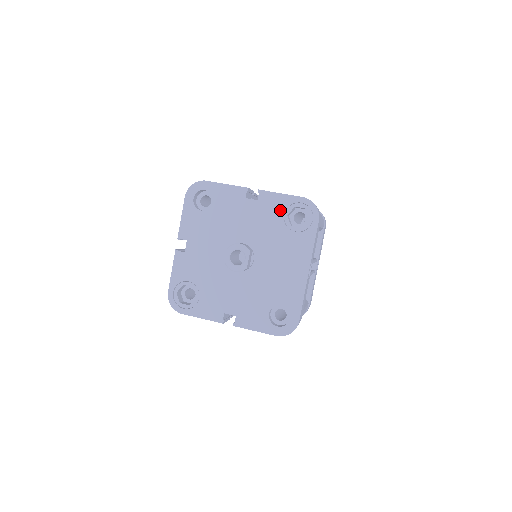
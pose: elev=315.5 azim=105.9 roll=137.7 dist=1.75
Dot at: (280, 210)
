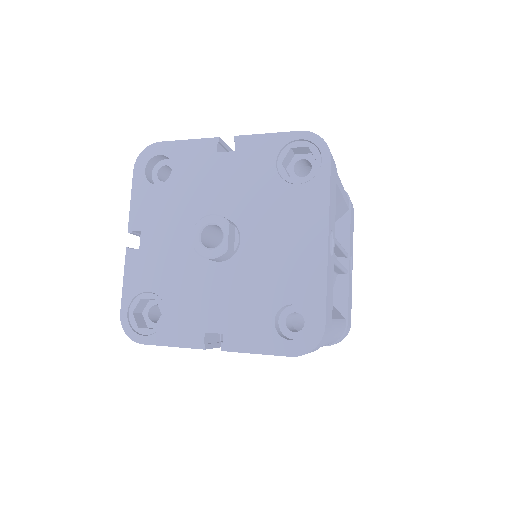
Dot at: (269, 157)
